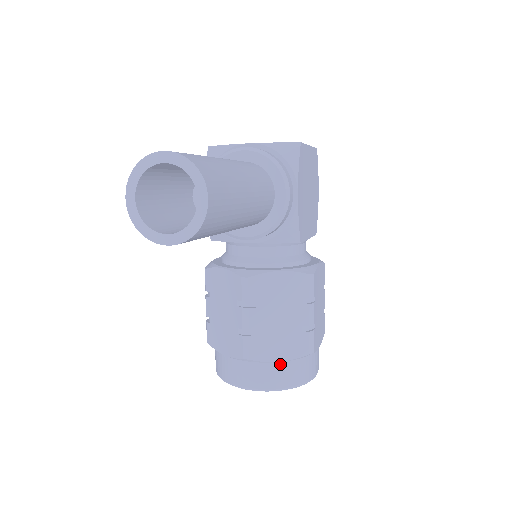
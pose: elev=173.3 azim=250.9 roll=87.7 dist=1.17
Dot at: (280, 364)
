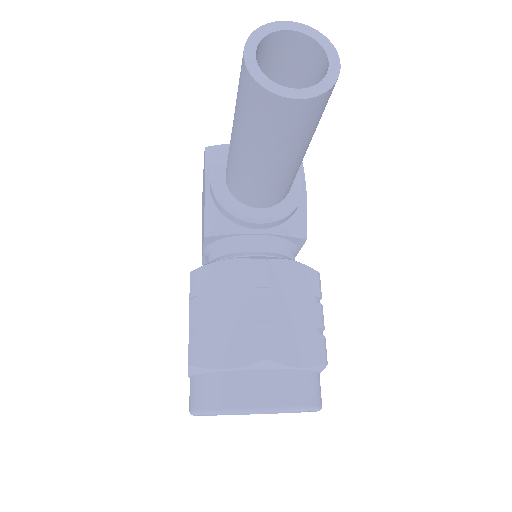
Dot at: (300, 372)
